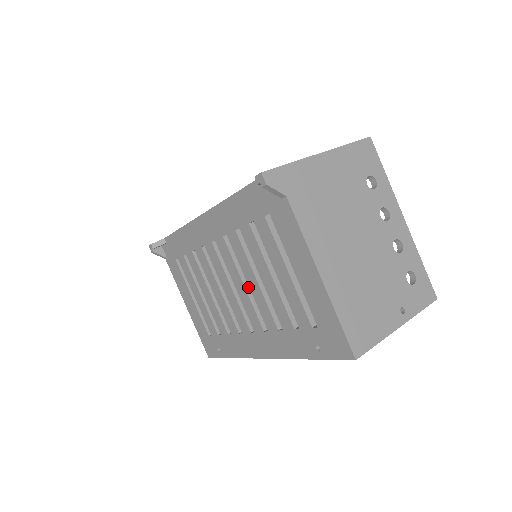
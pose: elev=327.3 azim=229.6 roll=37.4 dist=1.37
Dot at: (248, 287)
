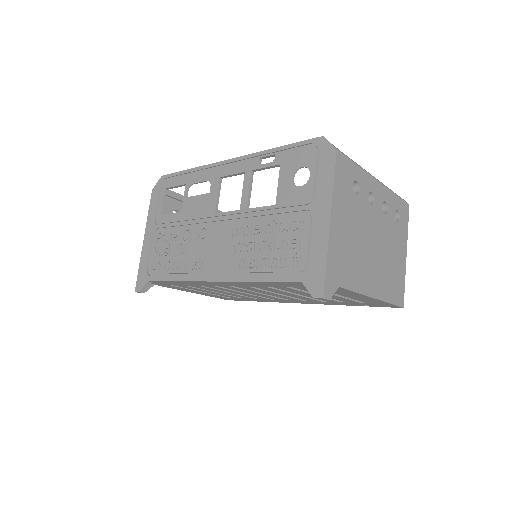
Dot at: occluded
